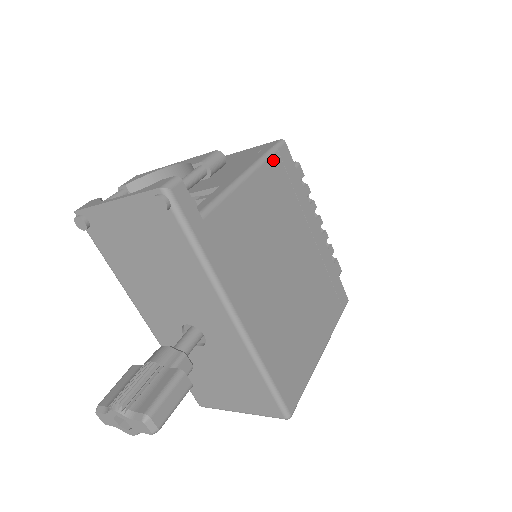
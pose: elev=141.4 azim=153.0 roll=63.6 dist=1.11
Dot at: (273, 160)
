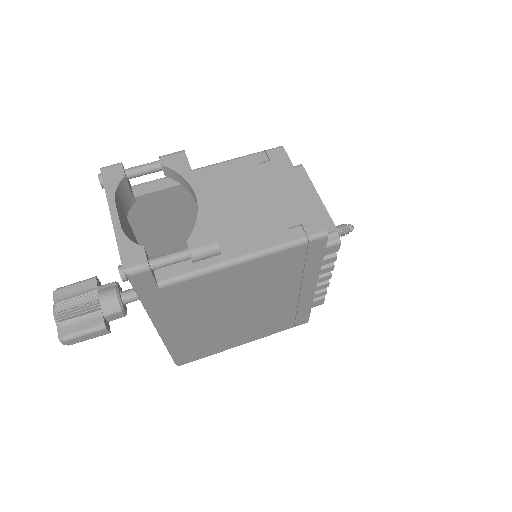
Dot at: (293, 250)
